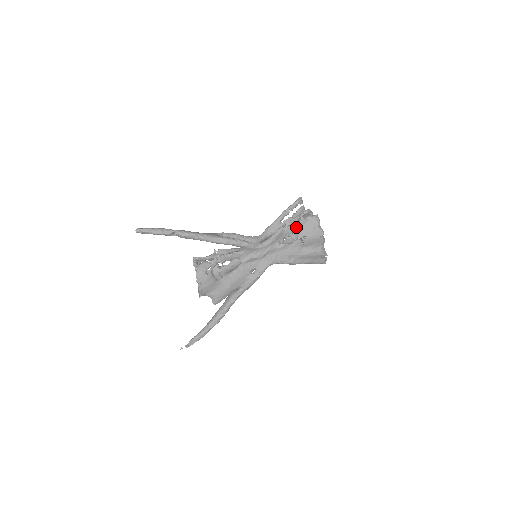
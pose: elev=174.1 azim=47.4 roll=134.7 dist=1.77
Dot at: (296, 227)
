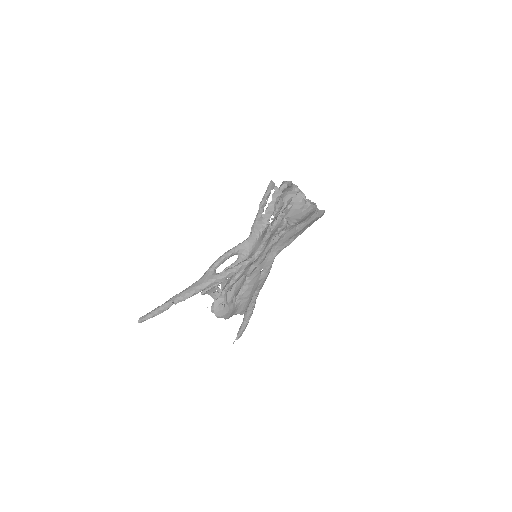
Dot at: (282, 218)
